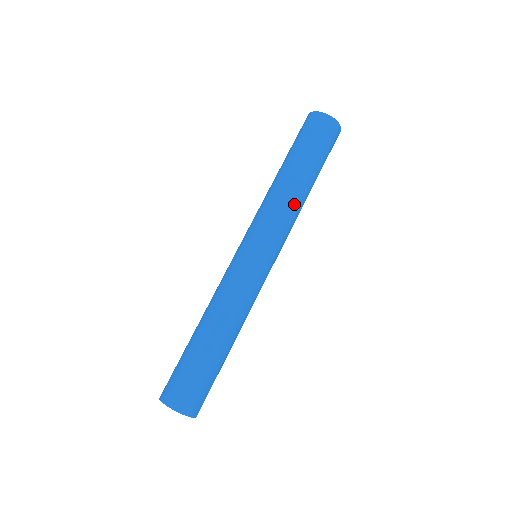
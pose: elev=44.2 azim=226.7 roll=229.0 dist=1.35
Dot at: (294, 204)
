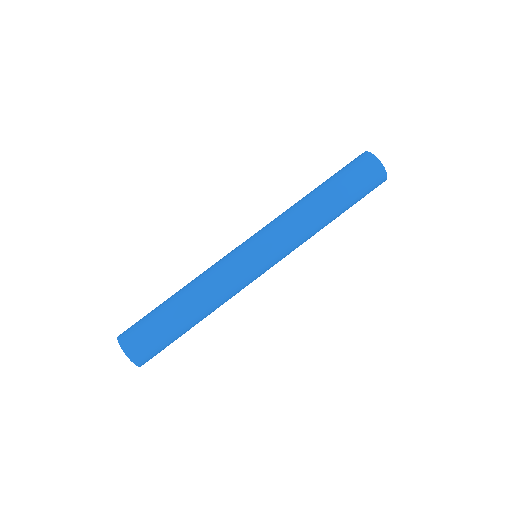
Dot at: occluded
